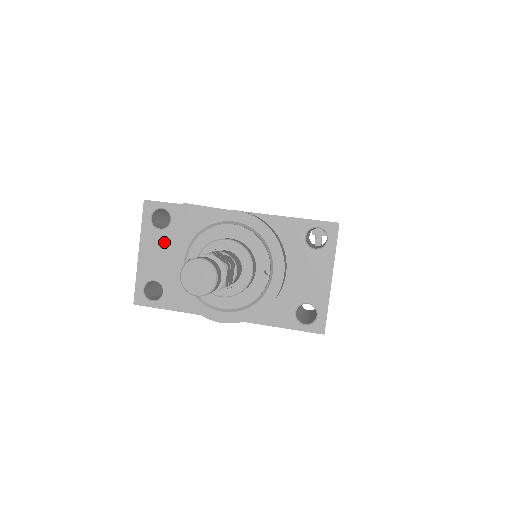
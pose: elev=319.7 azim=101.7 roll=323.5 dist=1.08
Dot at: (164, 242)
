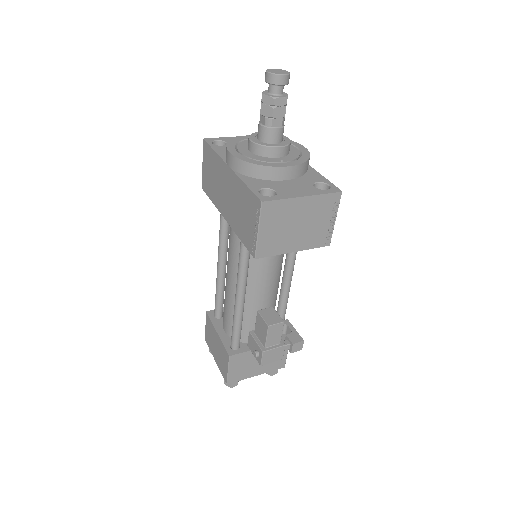
Dot at: occluded
